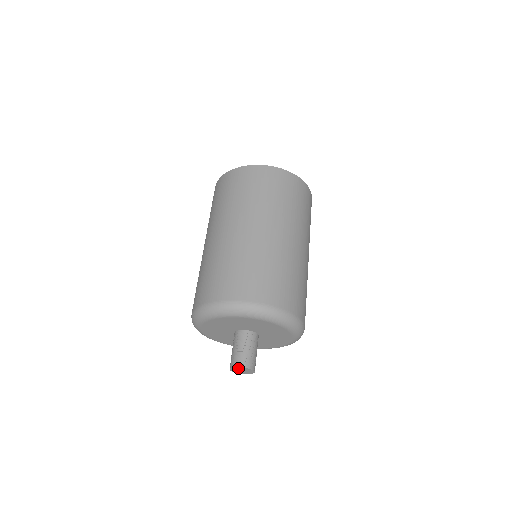
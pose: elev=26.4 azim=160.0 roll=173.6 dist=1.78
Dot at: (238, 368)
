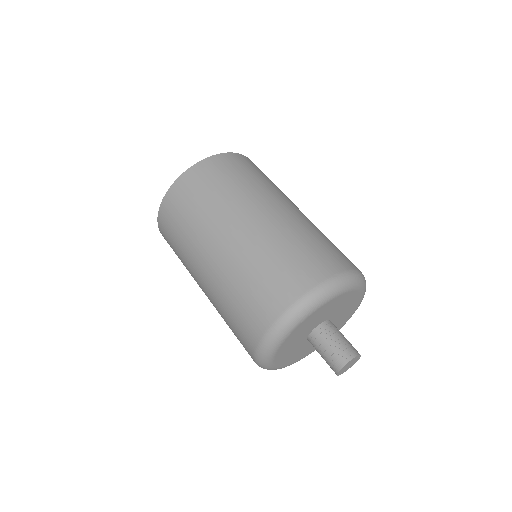
Dot at: (347, 364)
